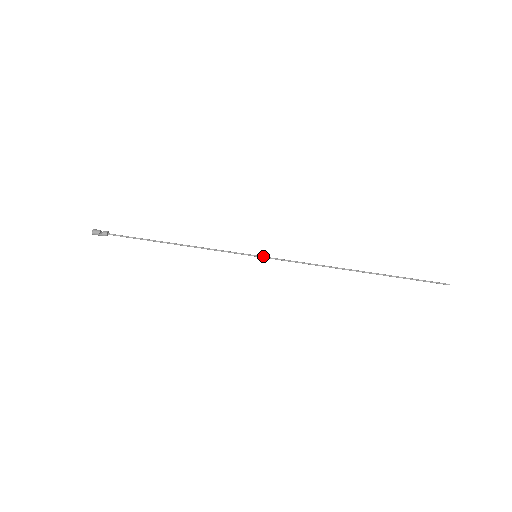
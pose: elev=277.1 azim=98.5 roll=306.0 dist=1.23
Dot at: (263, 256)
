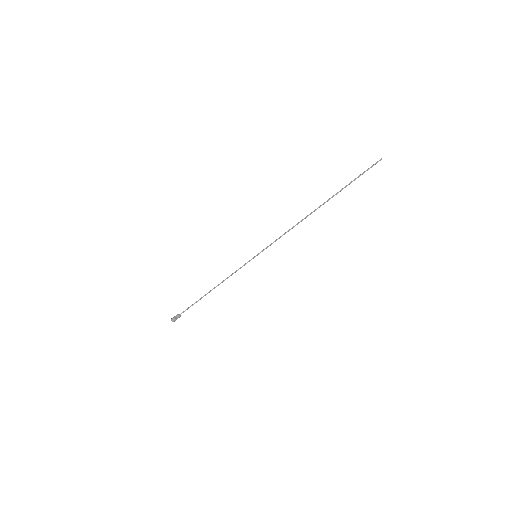
Dot at: occluded
